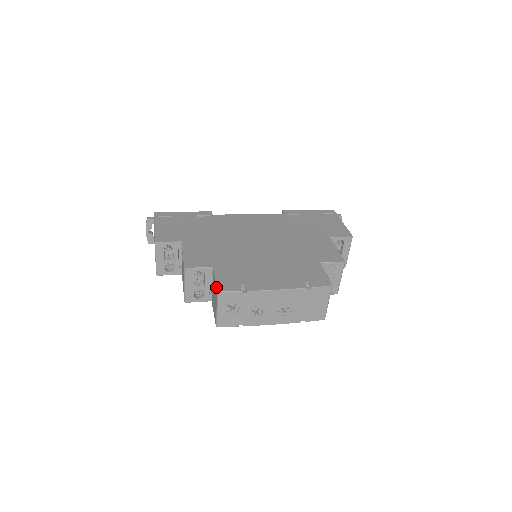
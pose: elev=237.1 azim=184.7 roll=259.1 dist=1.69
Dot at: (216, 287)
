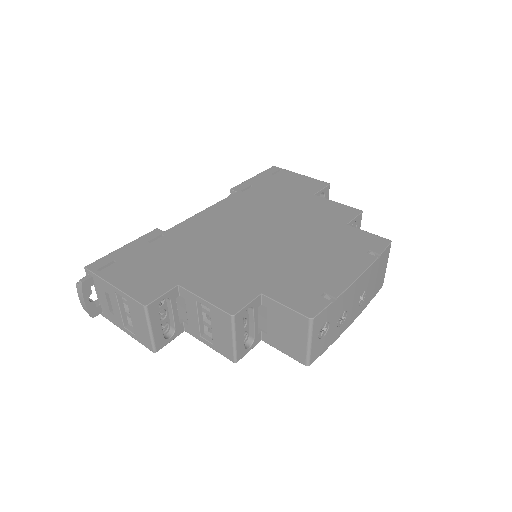
Dot at: (300, 316)
